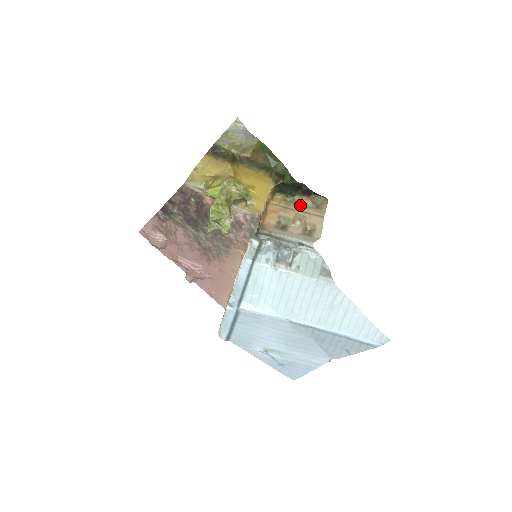
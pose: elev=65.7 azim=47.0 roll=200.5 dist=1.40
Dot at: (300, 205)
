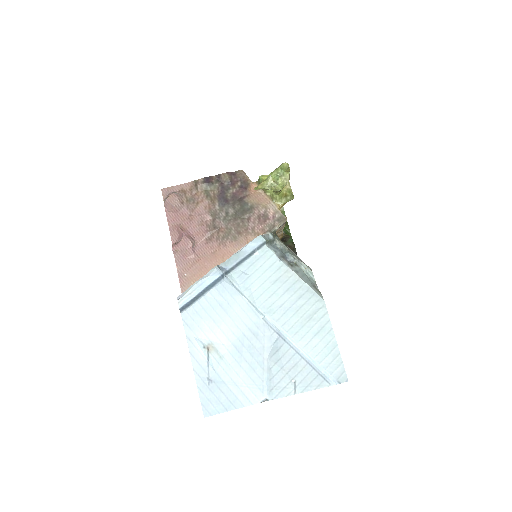
Dot at: occluded
